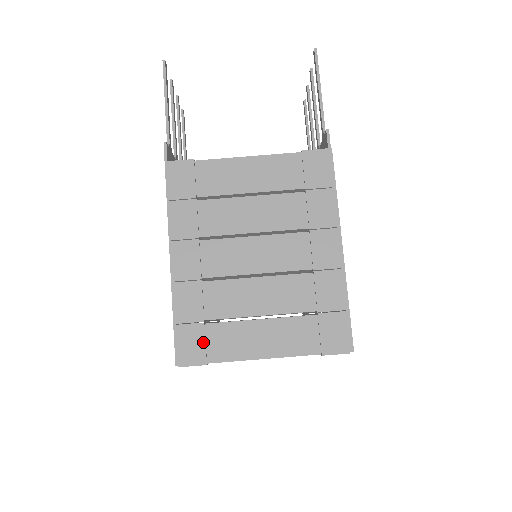
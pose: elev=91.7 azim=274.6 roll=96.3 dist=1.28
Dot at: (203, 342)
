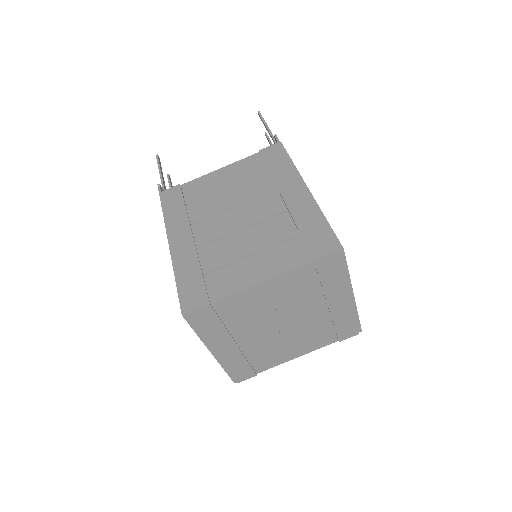
Dot at: (203, 288)
